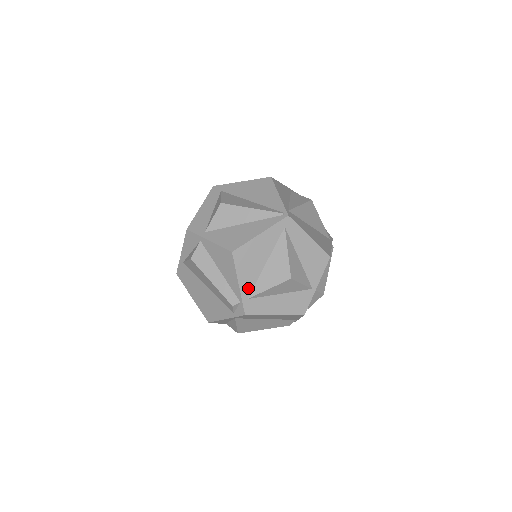
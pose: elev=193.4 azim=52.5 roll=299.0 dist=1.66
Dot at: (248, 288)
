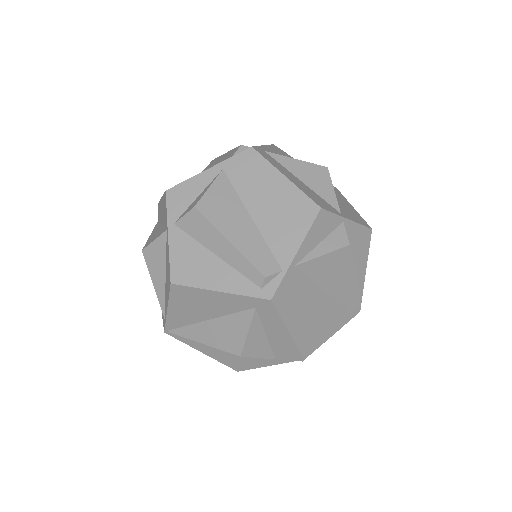
Dot at: occluded
